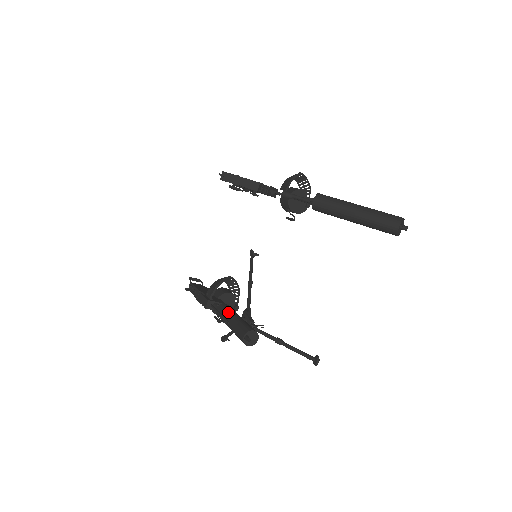
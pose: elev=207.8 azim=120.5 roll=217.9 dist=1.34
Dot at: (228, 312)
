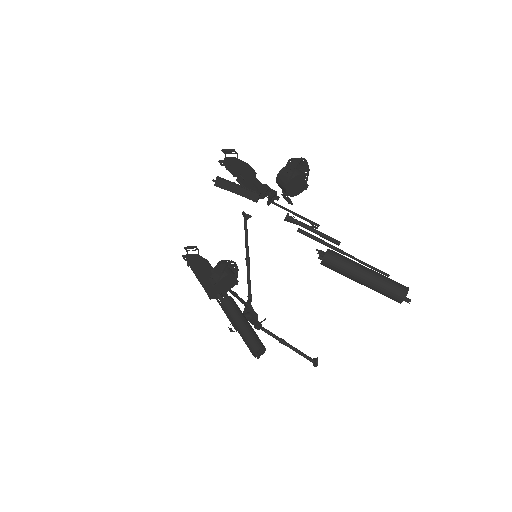
Dot at: (234, 314)
